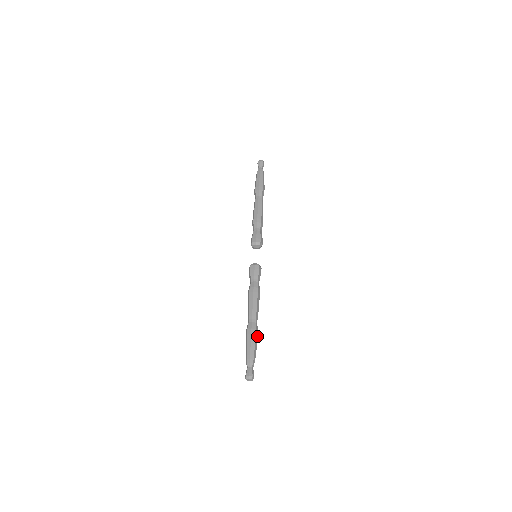
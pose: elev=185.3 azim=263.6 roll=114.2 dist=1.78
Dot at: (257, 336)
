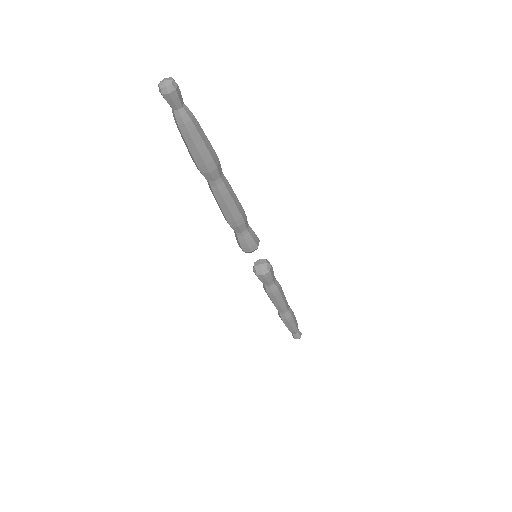
Dot at: (214, 152)
